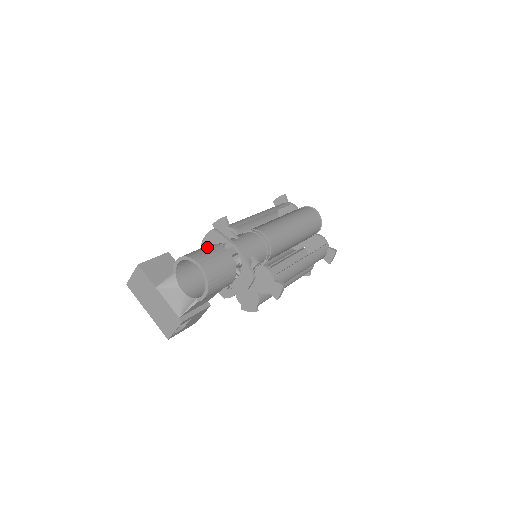
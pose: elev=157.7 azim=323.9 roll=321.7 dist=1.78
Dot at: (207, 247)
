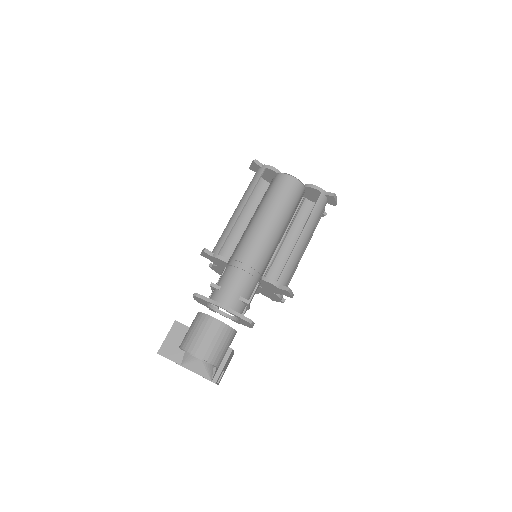
Dot at: (196, 323)
